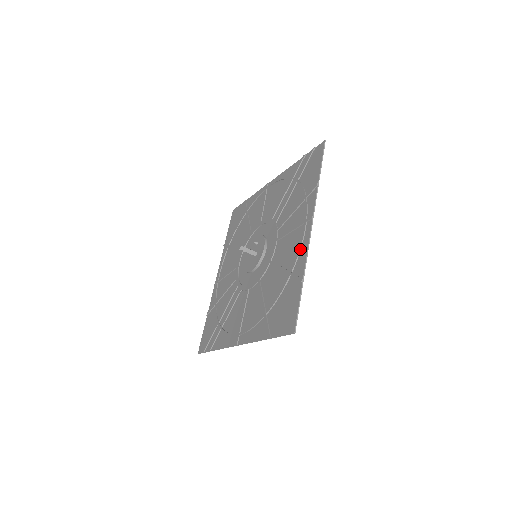
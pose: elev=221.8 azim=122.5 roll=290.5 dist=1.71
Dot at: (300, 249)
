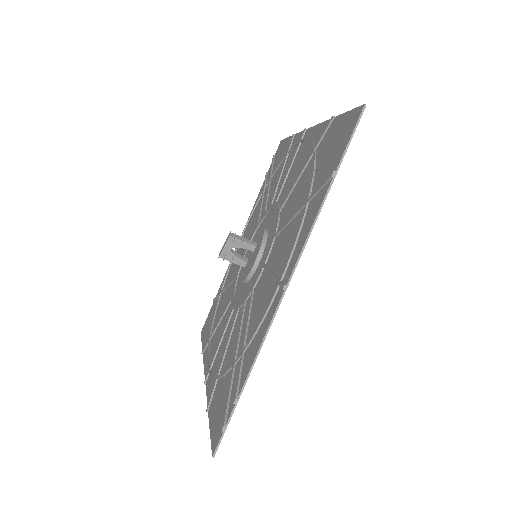
Dot at: (310, 139)
